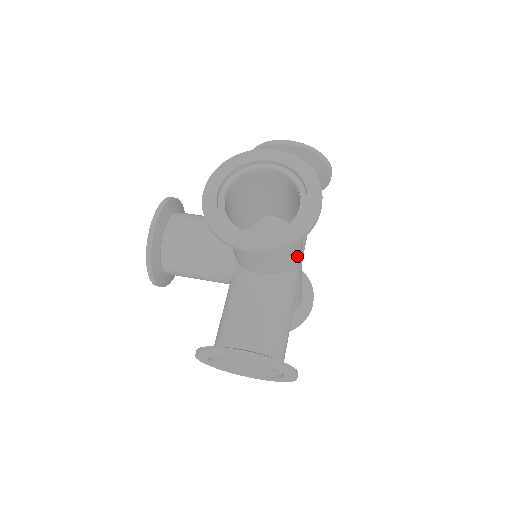
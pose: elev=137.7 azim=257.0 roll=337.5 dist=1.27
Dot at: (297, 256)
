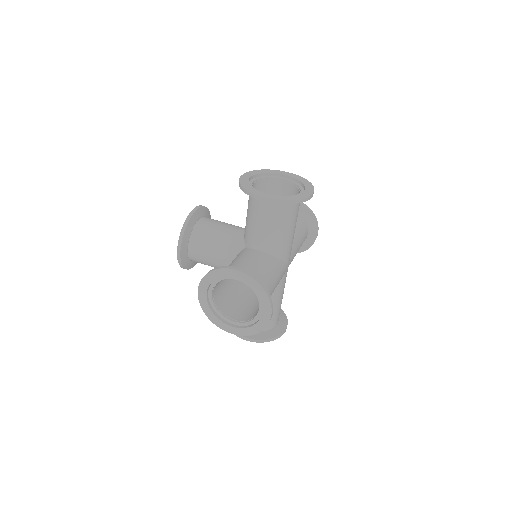
Dot at: (288, 244)
